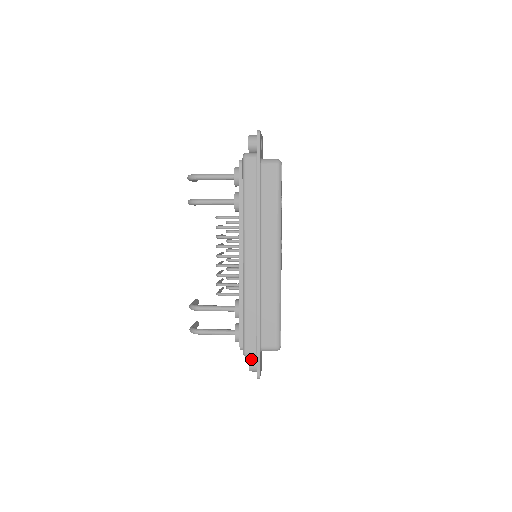
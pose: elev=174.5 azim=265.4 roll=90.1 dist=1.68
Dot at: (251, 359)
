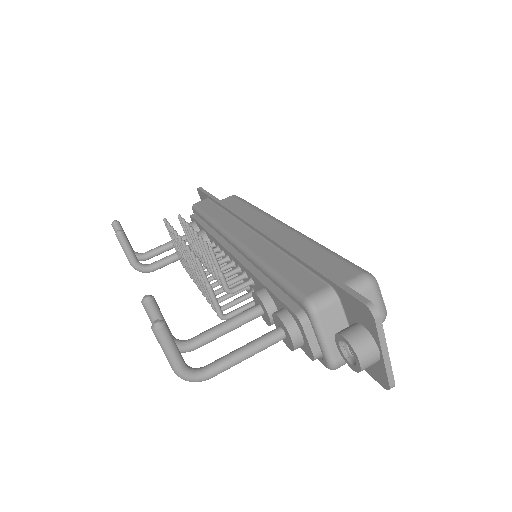
Dot at: occluded
